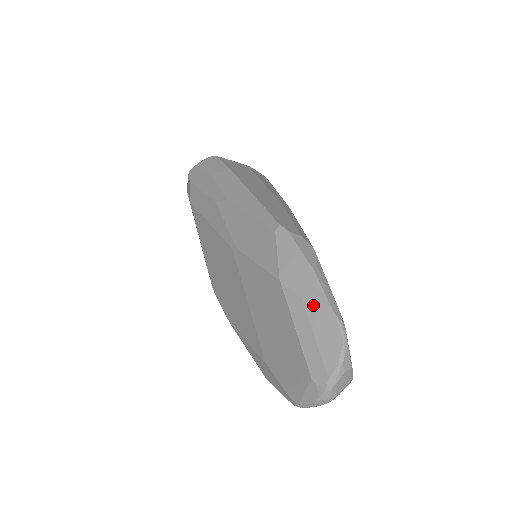
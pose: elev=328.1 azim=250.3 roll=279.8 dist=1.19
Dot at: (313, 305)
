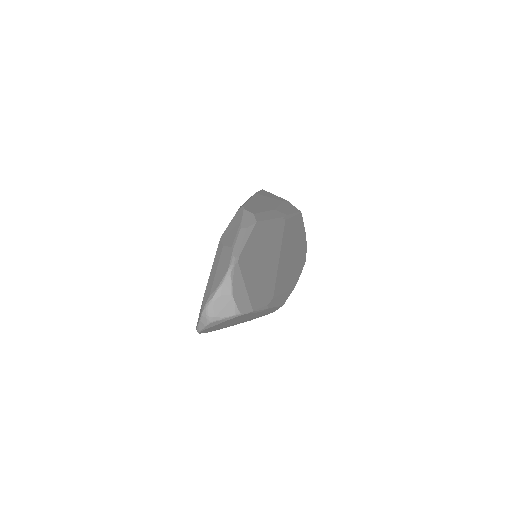
Dot at: (226, 249)
